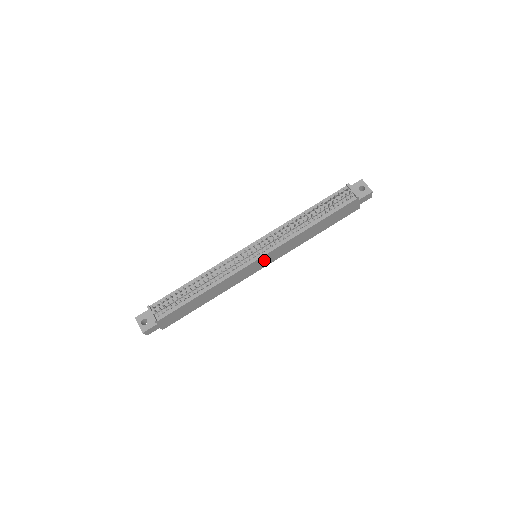
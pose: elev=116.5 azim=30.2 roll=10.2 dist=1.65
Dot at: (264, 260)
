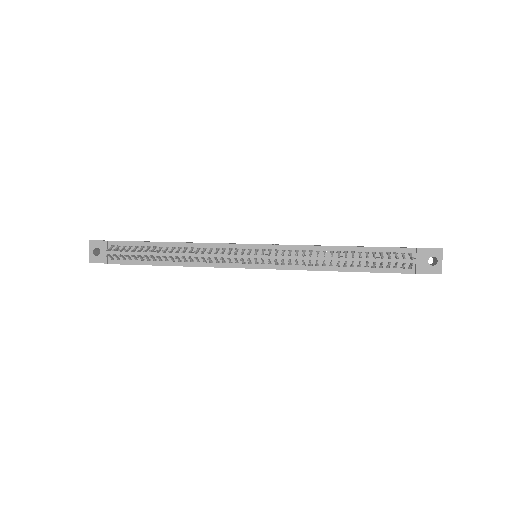
Dot at: occluded
